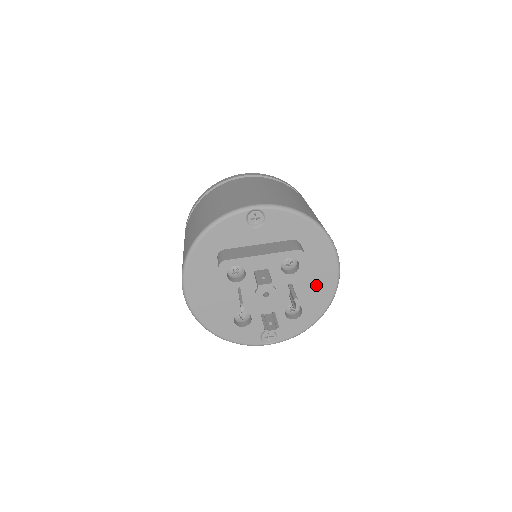
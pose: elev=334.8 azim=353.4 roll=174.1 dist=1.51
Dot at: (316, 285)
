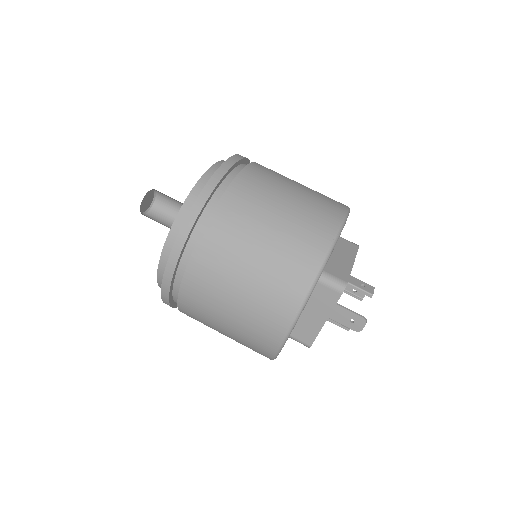
Dot at: occluded
